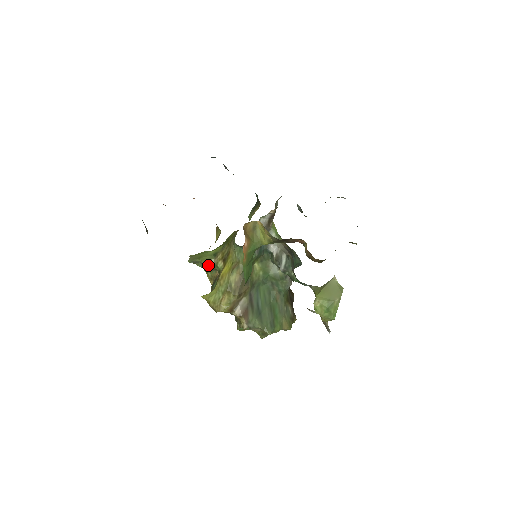
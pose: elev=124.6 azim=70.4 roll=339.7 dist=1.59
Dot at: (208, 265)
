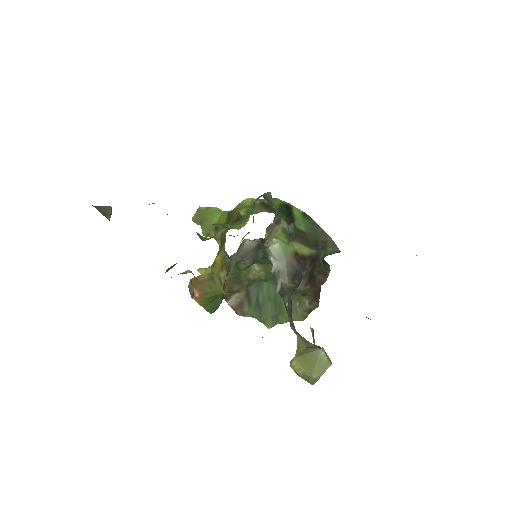
Dot at: (209, 235)
